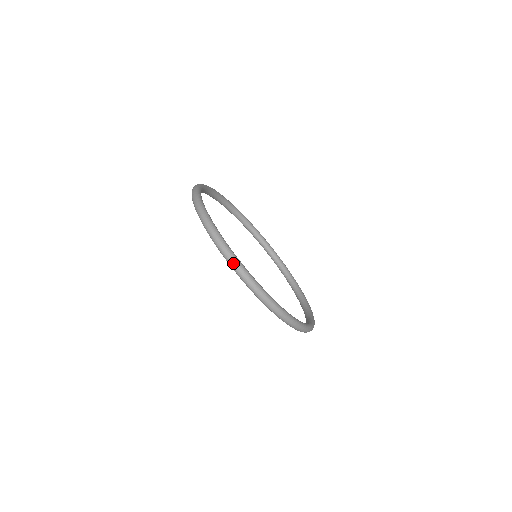
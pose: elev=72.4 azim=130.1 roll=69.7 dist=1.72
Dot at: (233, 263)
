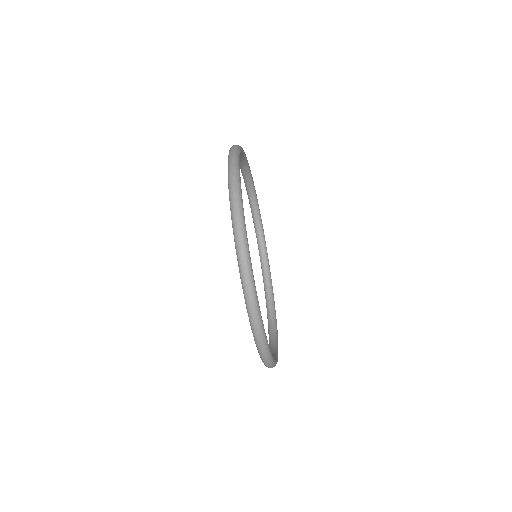
Dot at: (233, 179)
